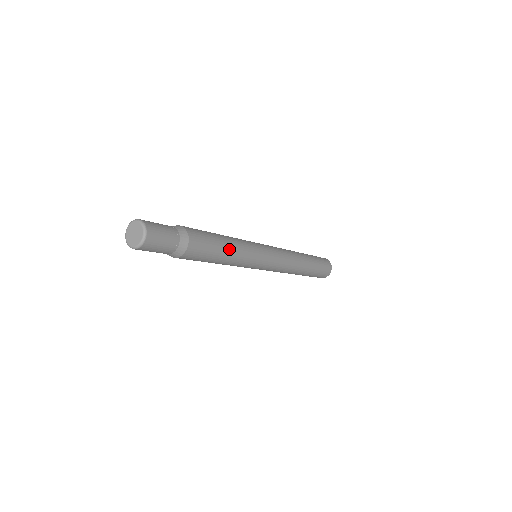
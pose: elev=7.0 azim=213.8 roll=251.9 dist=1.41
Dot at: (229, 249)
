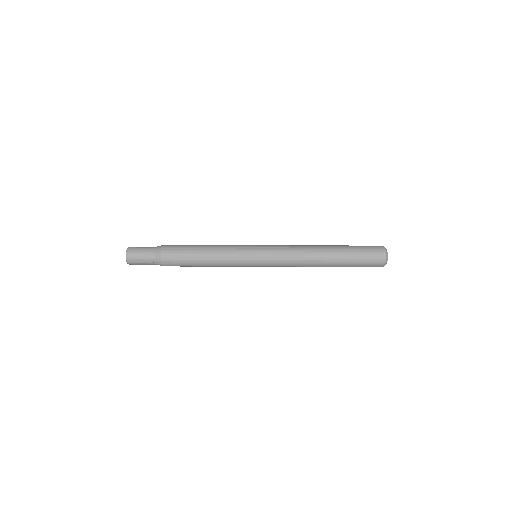
Dot at: (205, 266)
